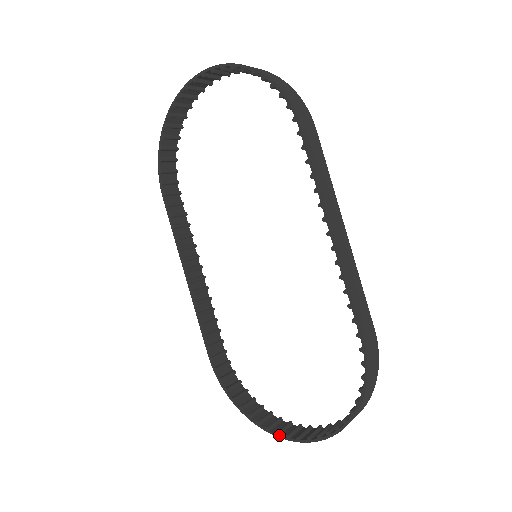
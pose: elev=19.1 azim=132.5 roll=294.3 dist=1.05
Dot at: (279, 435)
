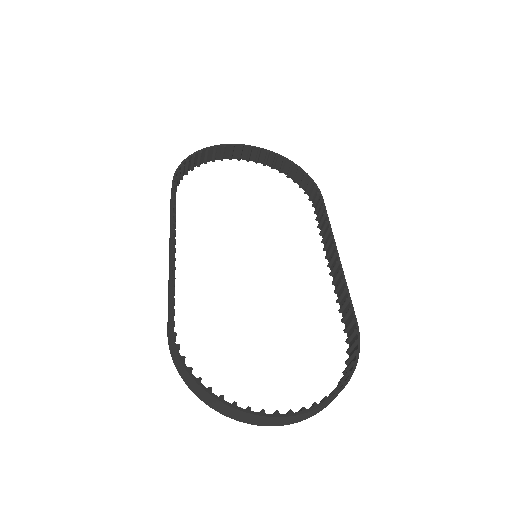
Dot at: occluded
